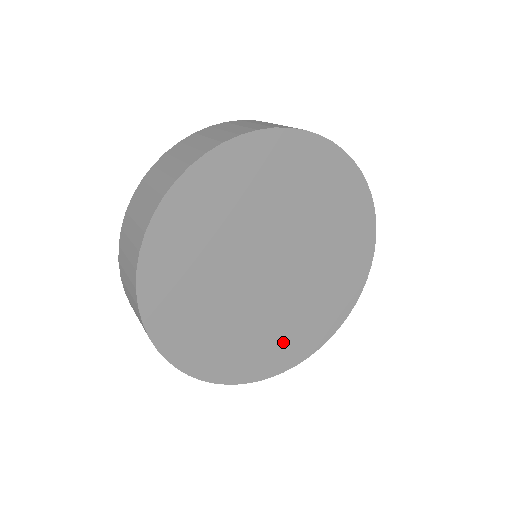
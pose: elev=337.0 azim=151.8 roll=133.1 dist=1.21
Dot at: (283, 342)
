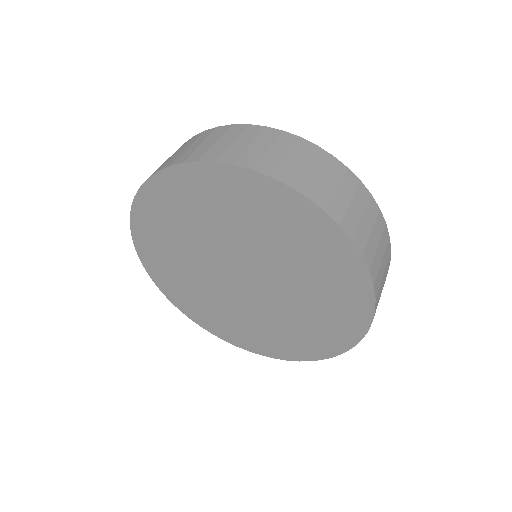
Dot at: (241, 329)
